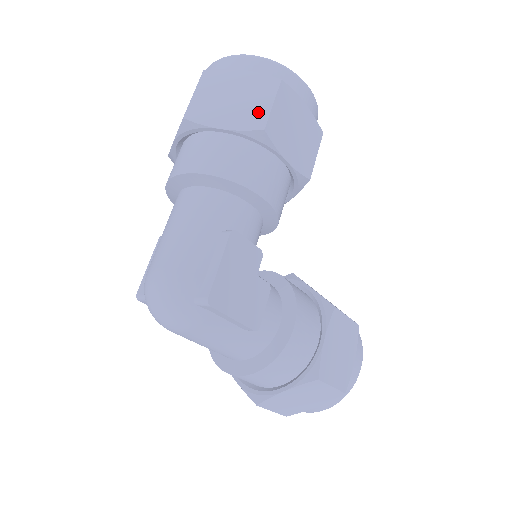
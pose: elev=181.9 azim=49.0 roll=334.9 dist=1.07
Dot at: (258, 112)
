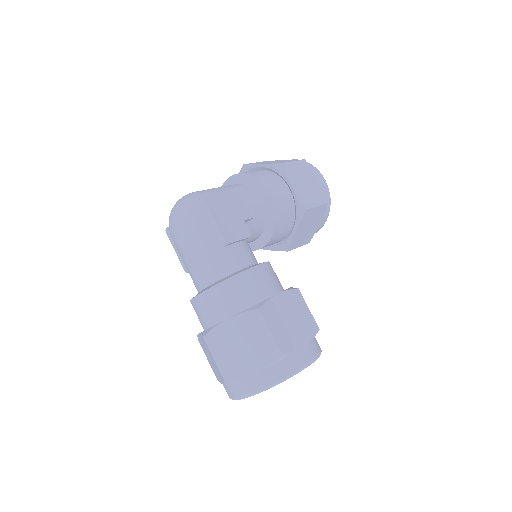
Dot at: occluded
